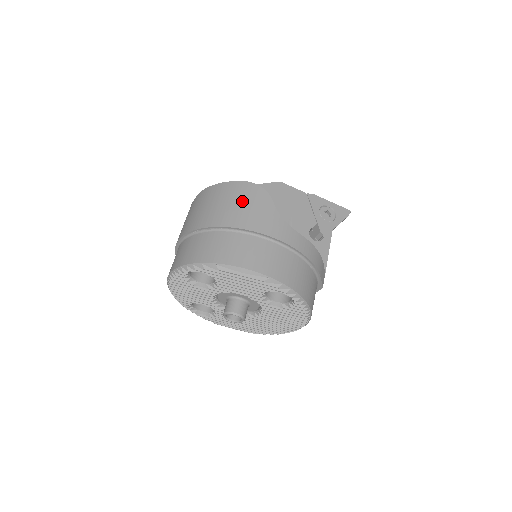
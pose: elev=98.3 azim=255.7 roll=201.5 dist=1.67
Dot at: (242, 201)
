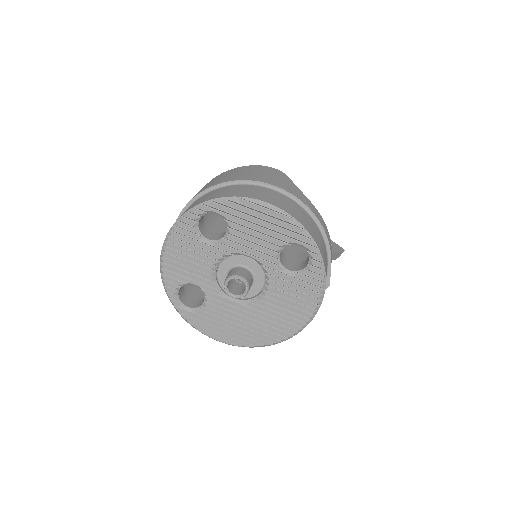
Dot at: (261, 172)
